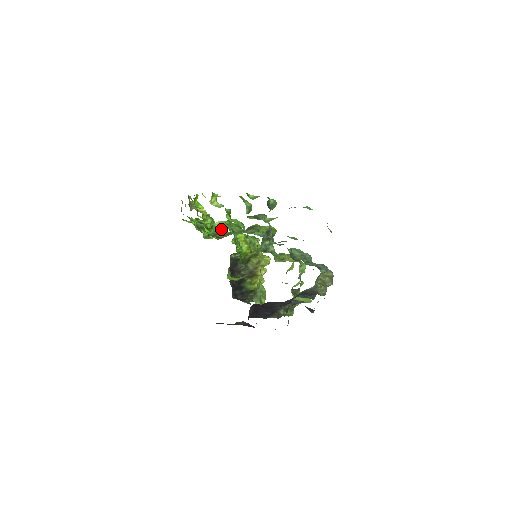
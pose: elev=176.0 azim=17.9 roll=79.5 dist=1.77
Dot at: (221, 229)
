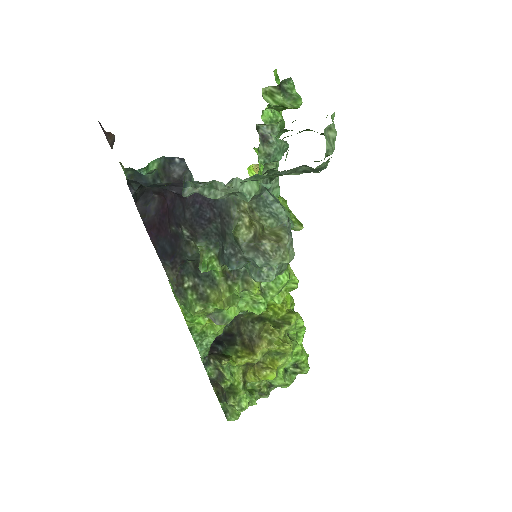
Dot at: occluded
